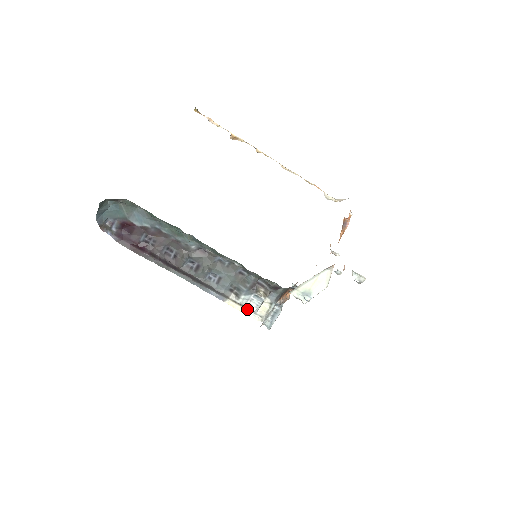
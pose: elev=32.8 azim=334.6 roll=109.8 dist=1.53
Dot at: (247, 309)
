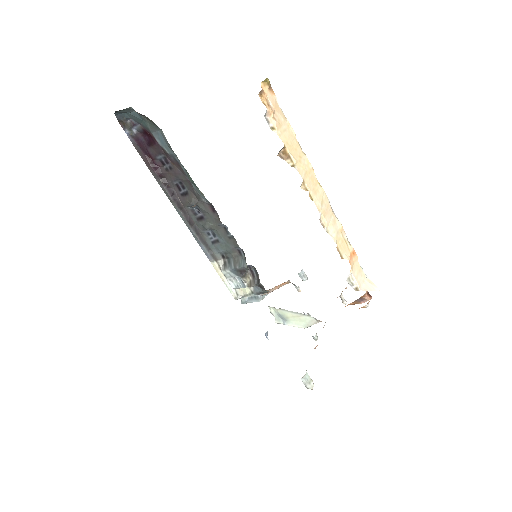
Dot at: (228, 280)
